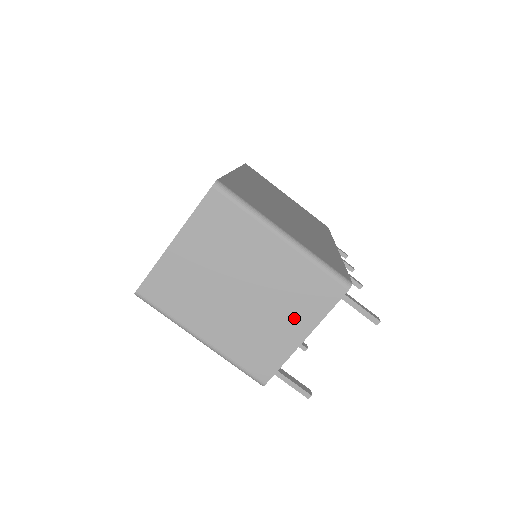
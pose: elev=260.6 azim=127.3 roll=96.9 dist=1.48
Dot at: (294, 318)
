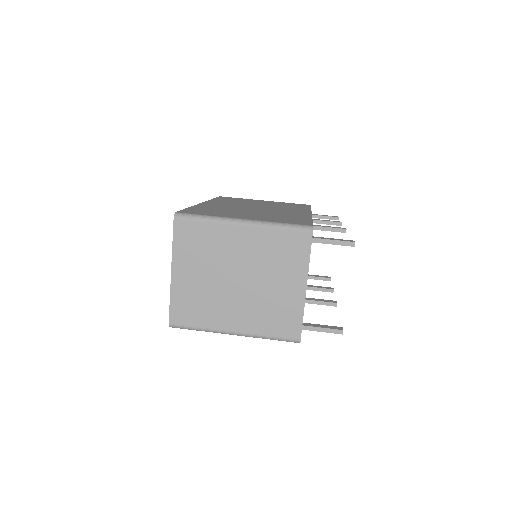
Dot at: (288, 277)
